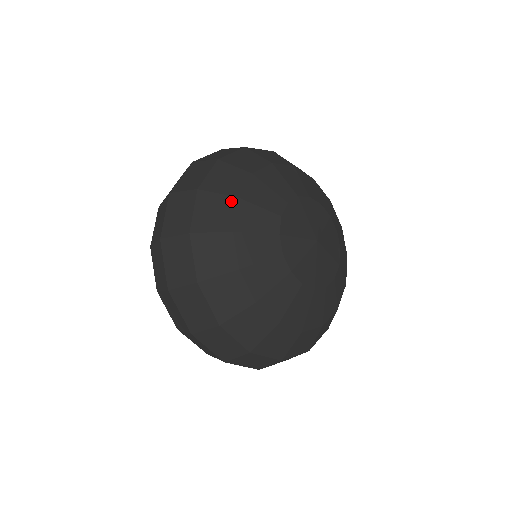
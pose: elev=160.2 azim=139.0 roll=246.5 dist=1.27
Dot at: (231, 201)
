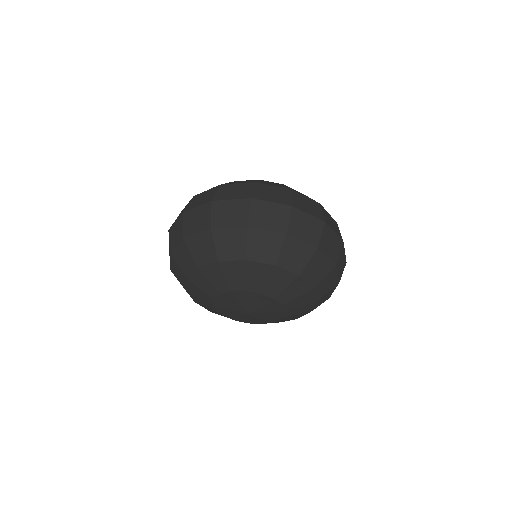
Dot at: (193, 265)
